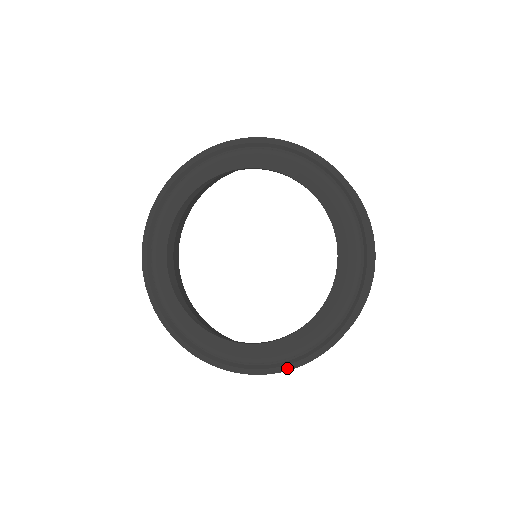
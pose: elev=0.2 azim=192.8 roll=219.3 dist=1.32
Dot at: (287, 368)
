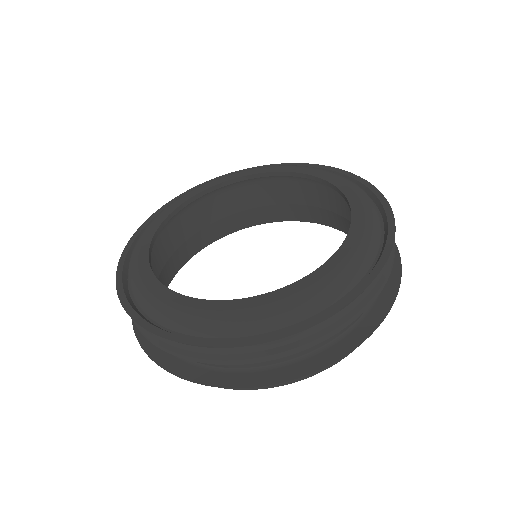
Dot at: (392, 233)
